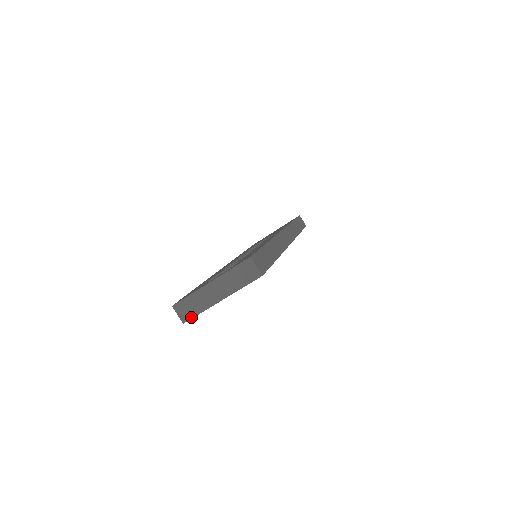
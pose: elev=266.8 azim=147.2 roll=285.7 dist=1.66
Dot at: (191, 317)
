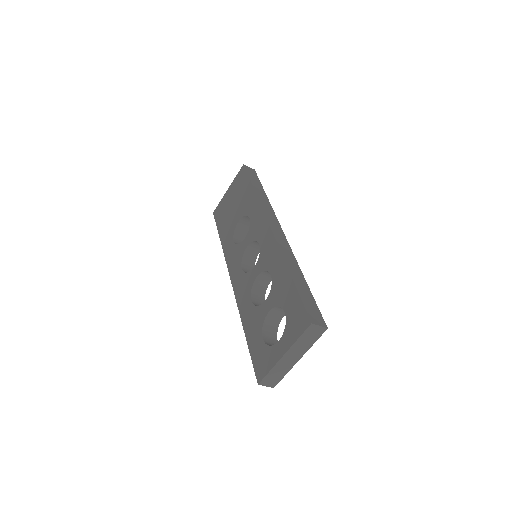
Dot at: (278, 381)
